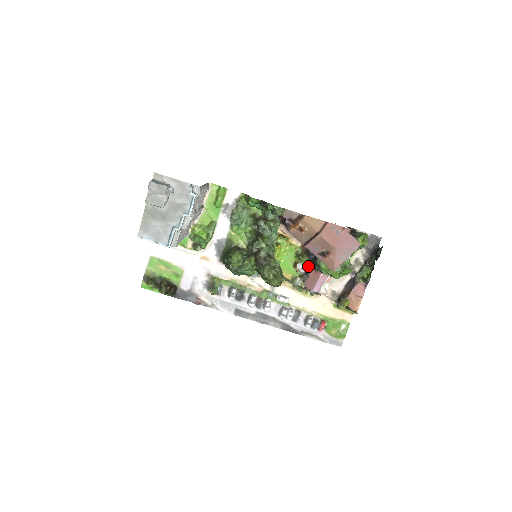
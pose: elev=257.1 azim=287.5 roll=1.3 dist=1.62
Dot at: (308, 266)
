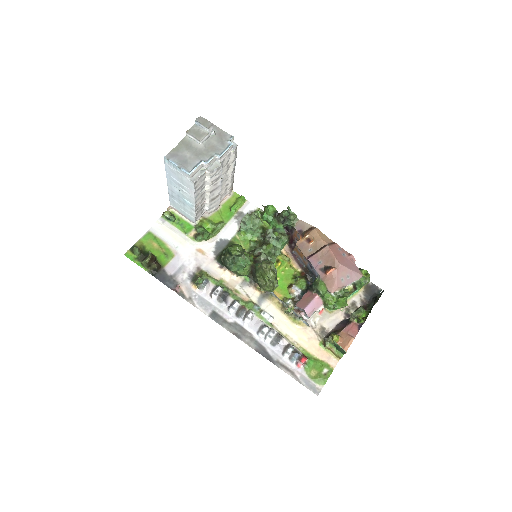
Dot at: (303, 290)
